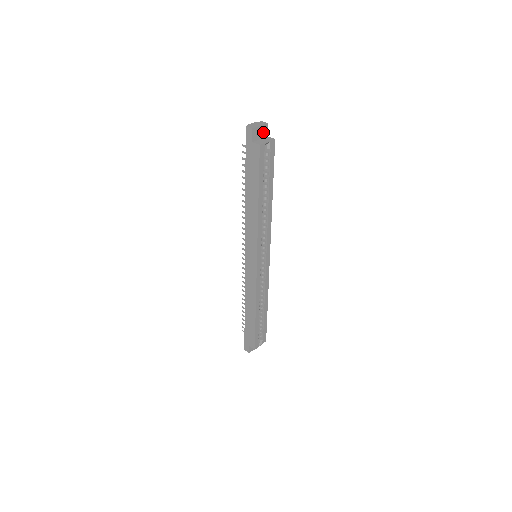
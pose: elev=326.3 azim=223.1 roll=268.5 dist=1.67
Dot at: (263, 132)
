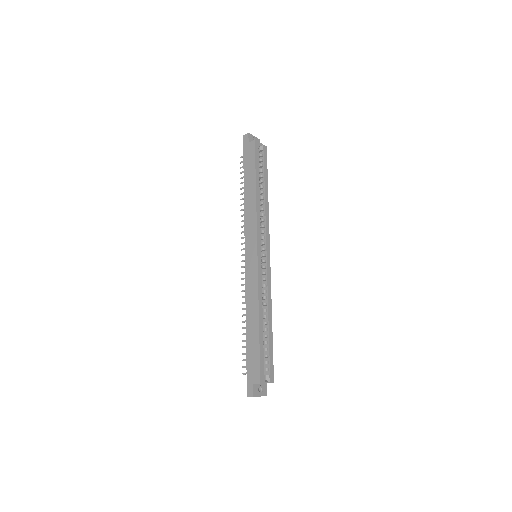
Dot at: occluded
